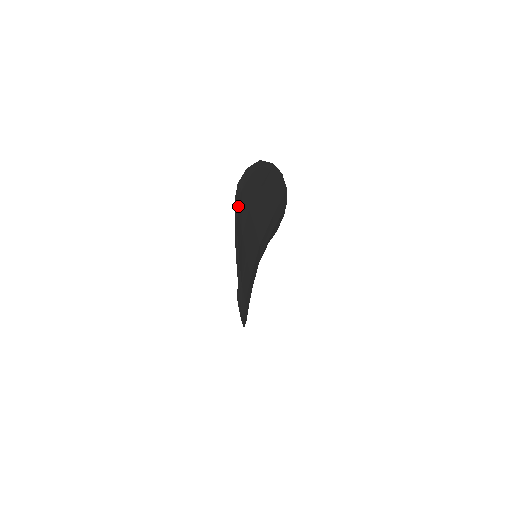
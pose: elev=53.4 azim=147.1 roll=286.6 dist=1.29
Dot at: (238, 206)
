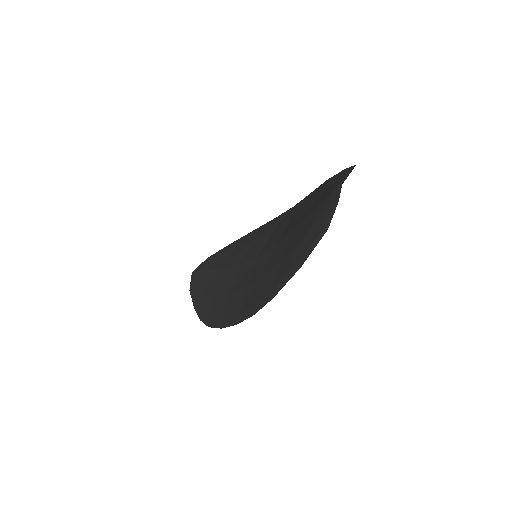
Dot at: (332, 209)
